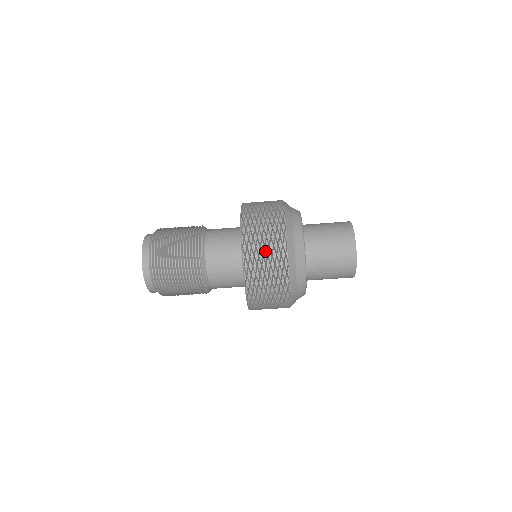
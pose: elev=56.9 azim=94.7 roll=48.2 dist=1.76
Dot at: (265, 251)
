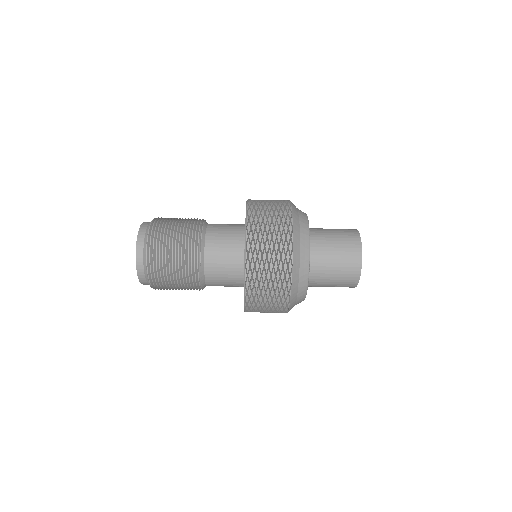
Dot at: (270, 232)
